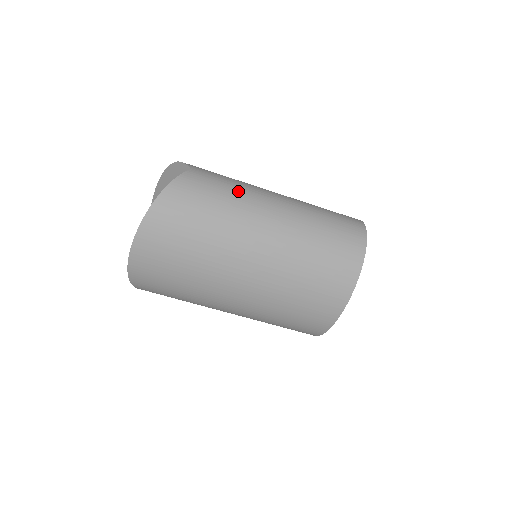
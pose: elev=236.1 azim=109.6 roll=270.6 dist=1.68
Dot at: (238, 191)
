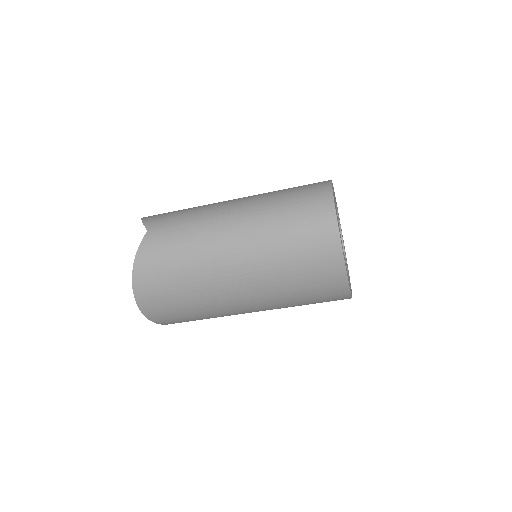
Dot at: (192, 233)
